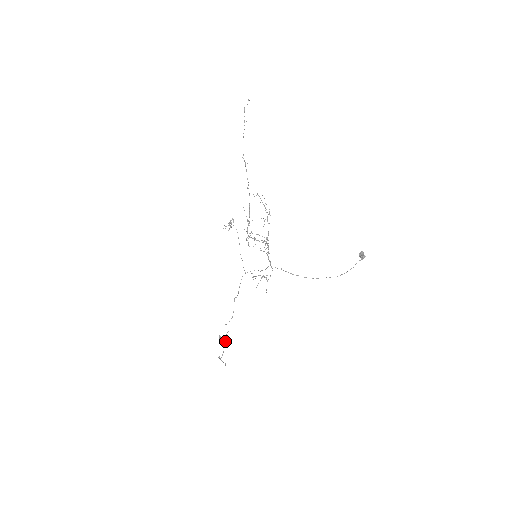
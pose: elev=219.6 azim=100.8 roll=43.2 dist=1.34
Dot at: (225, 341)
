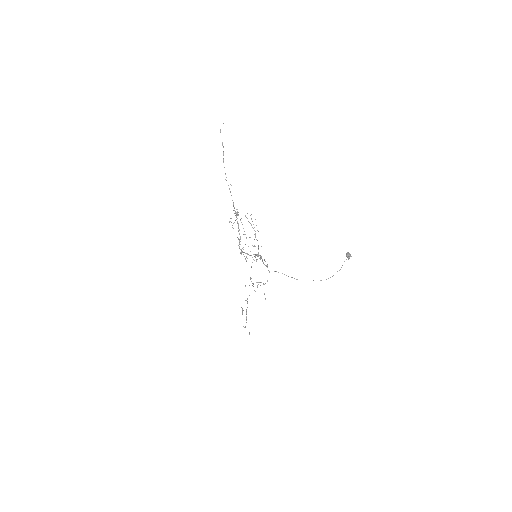
Dot at: occluded
